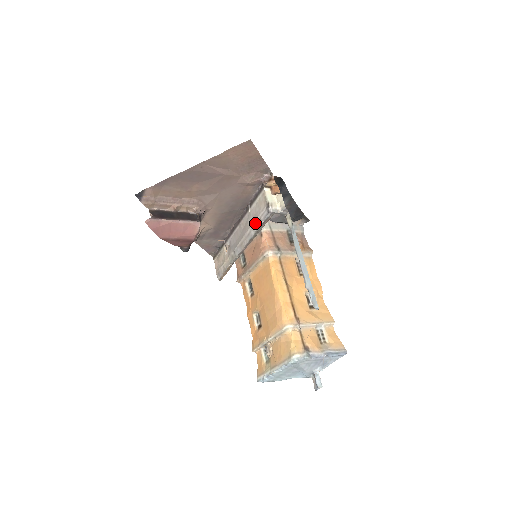
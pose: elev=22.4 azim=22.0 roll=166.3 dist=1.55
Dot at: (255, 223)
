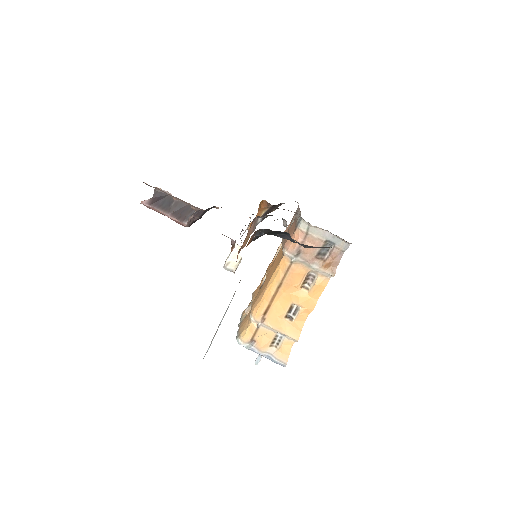
Dot at: occluded
